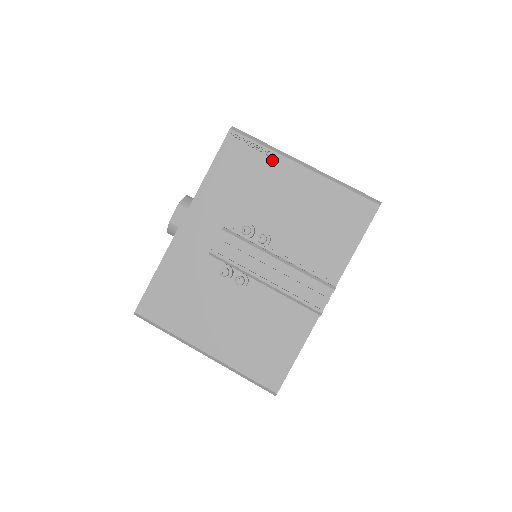
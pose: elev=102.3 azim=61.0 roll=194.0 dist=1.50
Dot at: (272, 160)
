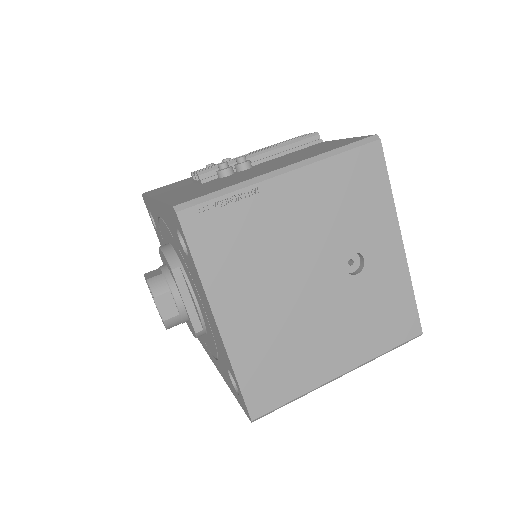
Dot at: occluded
